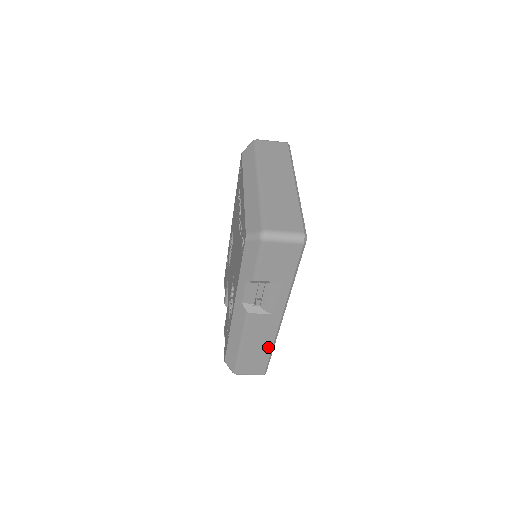
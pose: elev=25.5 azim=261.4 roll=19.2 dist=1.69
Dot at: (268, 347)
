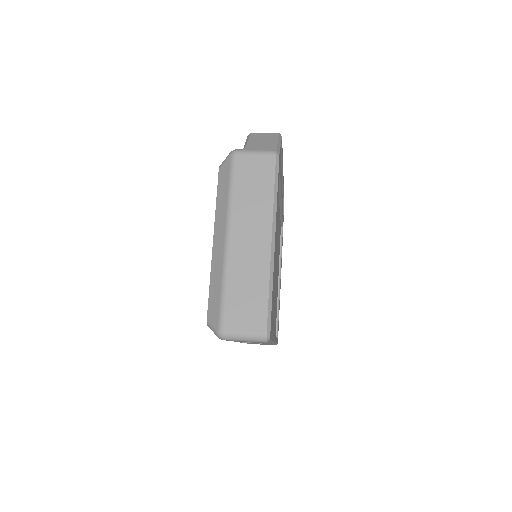
Dot at: occluded
